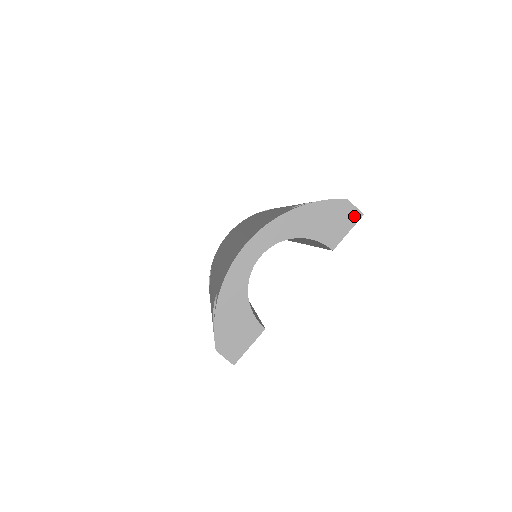
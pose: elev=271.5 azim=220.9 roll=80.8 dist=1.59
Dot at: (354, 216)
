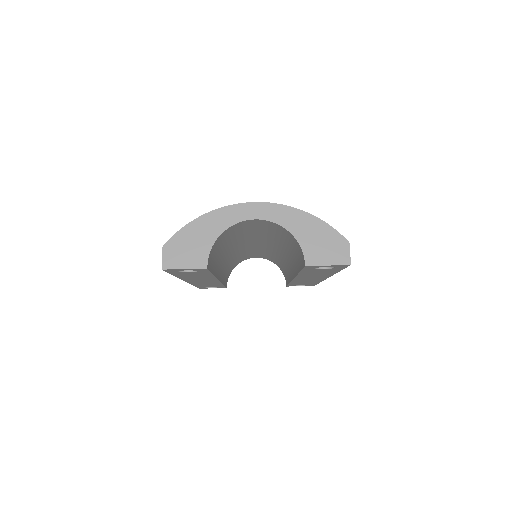
Dot at: (343, 259)
